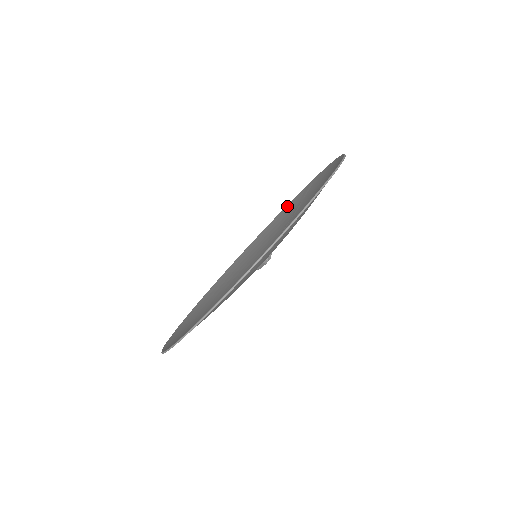
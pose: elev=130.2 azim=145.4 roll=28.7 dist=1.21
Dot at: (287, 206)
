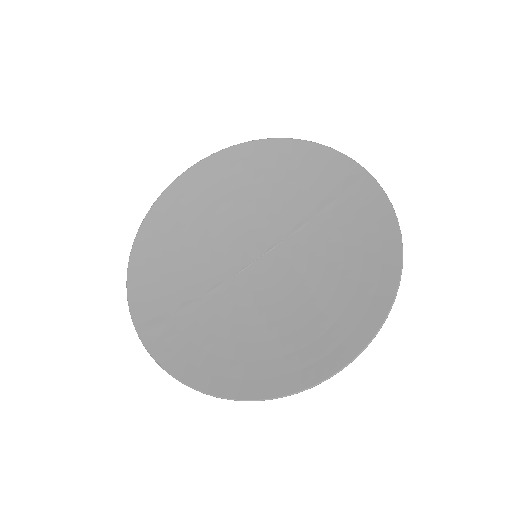
Dot at: (324, 151)
